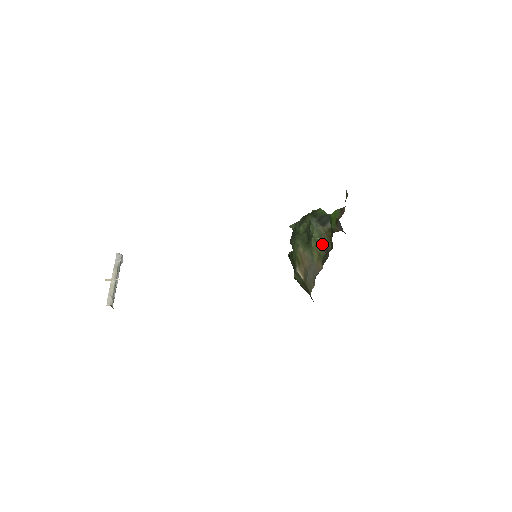
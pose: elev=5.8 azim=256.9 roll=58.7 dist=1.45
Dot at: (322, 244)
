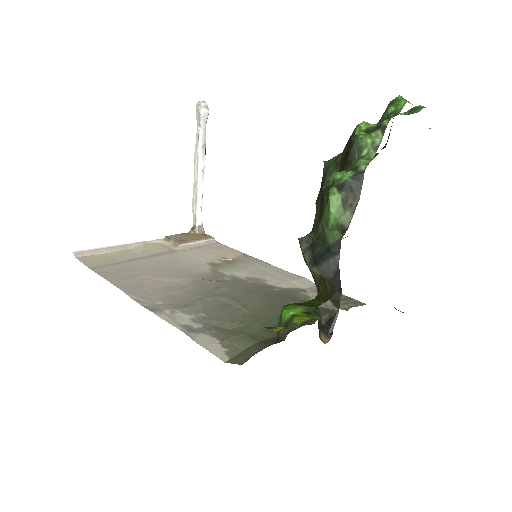
Dot at: occluded
